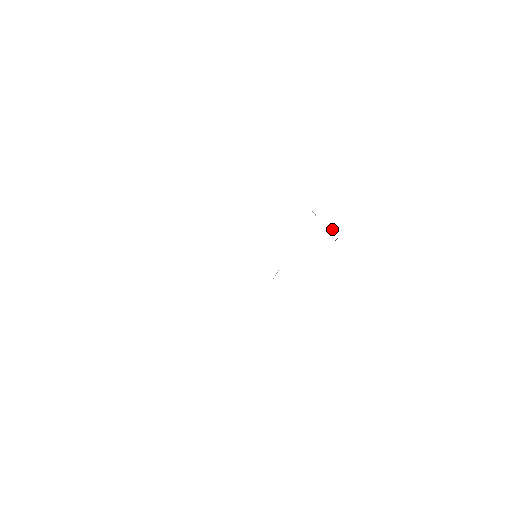
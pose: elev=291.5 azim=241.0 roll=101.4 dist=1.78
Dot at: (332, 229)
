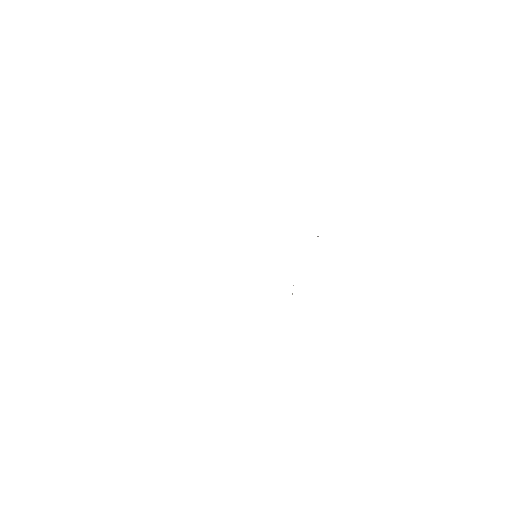
Dot at: occluded
